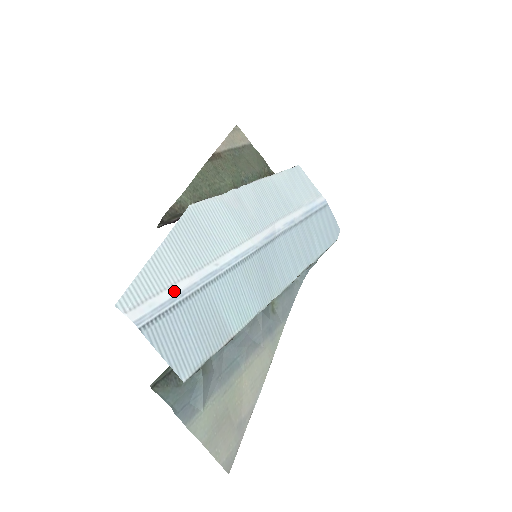
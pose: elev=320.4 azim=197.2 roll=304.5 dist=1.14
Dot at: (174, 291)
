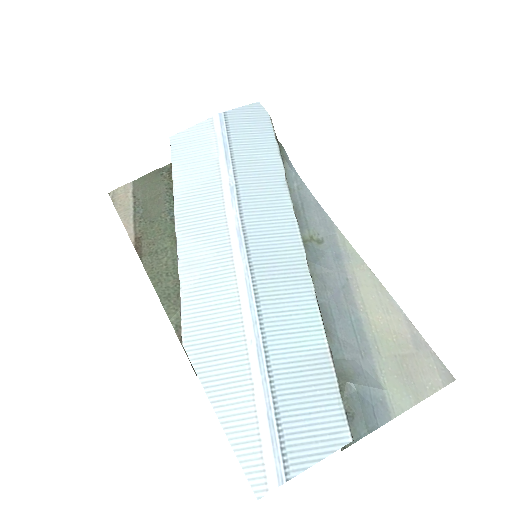
Dot at: (263, 417)
